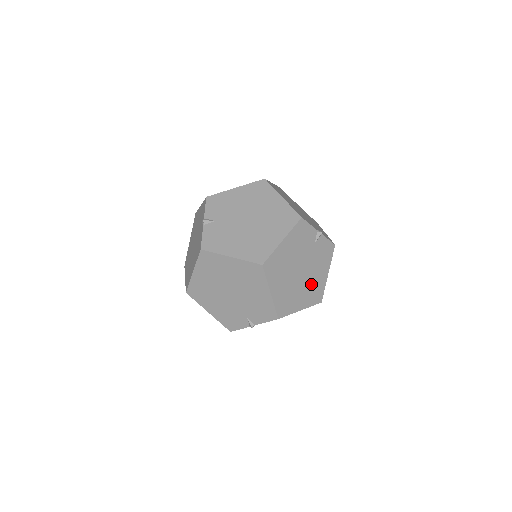
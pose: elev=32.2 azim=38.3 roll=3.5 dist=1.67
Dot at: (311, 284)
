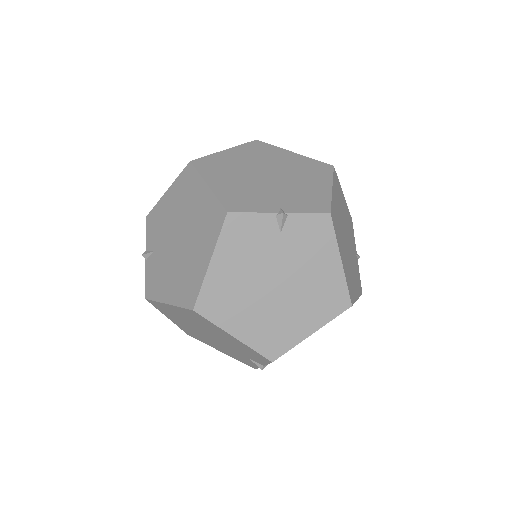
Dot at: (311, 291)
